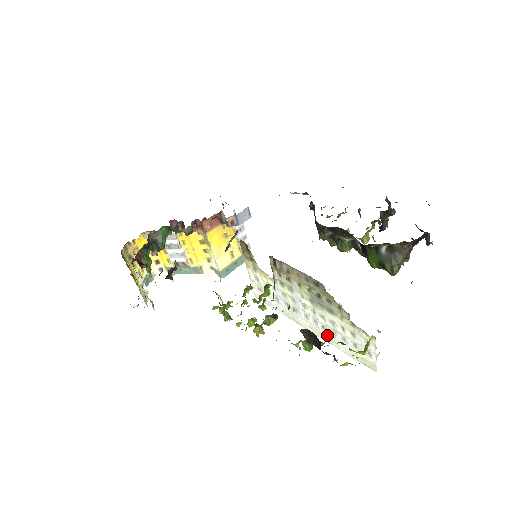
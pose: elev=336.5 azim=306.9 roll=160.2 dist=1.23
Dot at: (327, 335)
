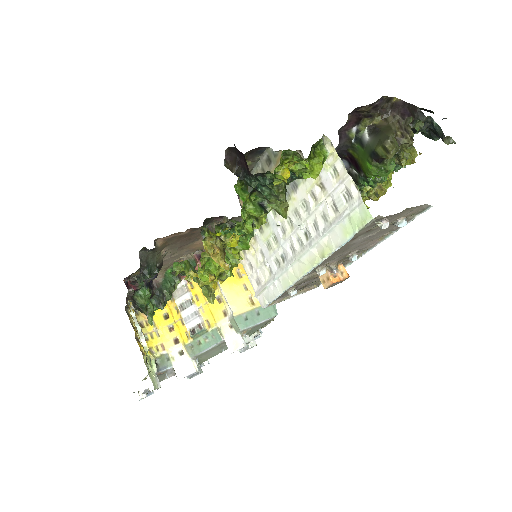
Dot at: (313, 242)
